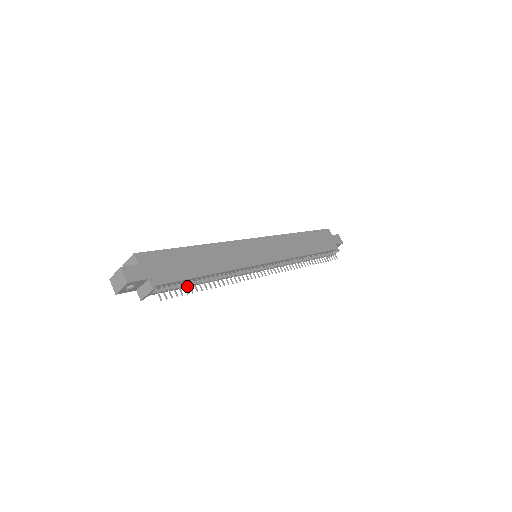
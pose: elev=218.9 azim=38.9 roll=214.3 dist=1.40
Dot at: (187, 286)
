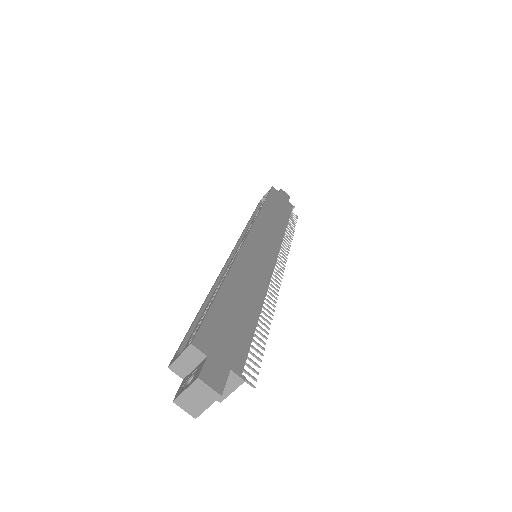
Dot at: occluded
